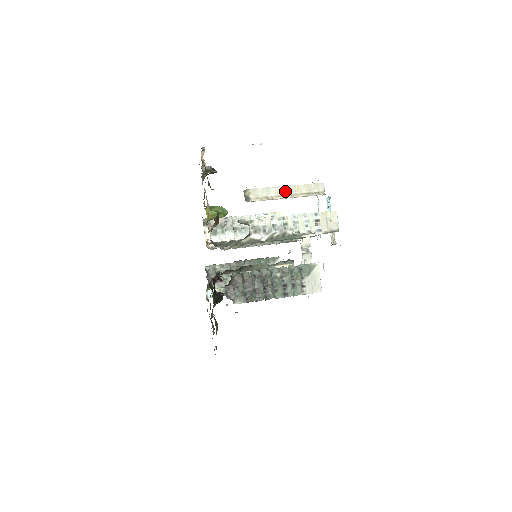
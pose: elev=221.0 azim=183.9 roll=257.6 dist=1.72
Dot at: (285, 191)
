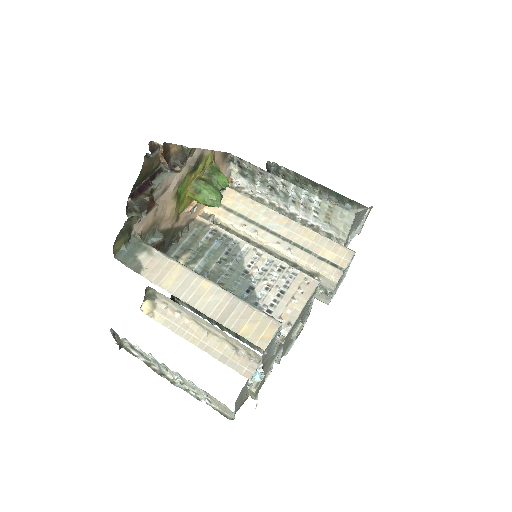
Dot at: (203, 323)
